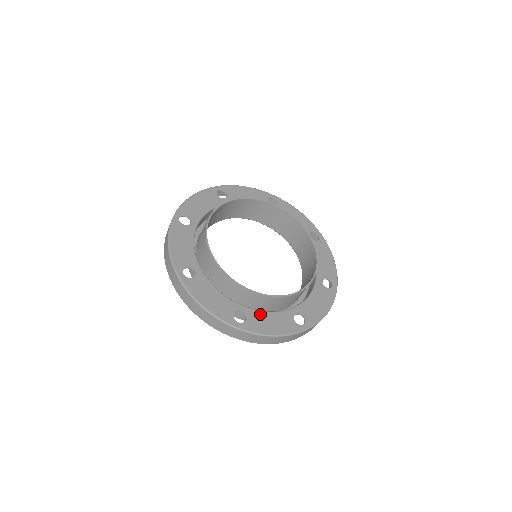
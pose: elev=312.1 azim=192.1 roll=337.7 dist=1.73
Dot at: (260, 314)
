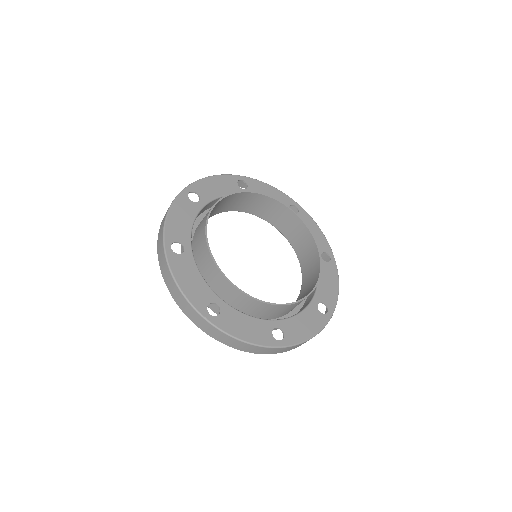
Dot at: (193, 267)
